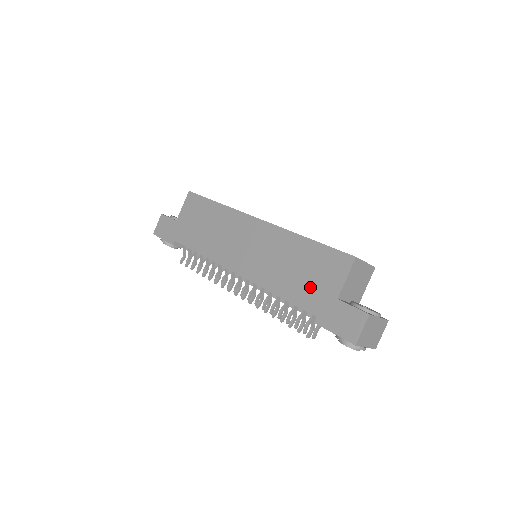
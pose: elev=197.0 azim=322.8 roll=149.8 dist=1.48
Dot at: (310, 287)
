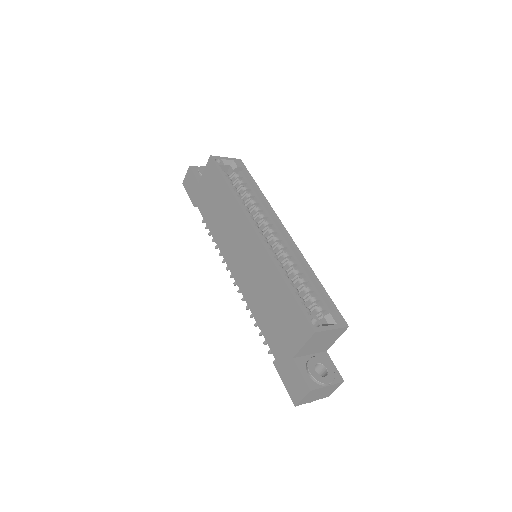
Dot at: (277, 331)
